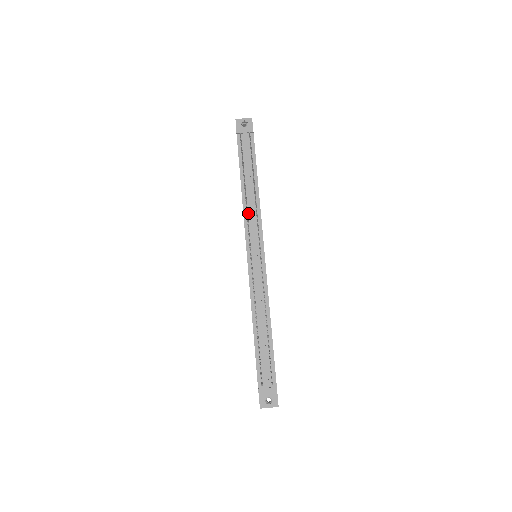
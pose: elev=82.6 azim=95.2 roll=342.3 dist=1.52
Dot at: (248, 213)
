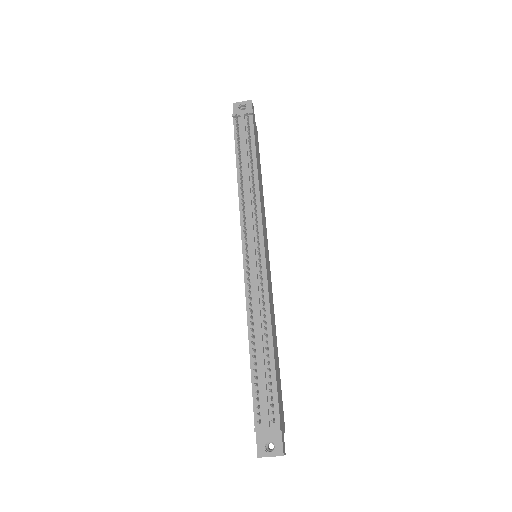
Dot at: (245, 203)
